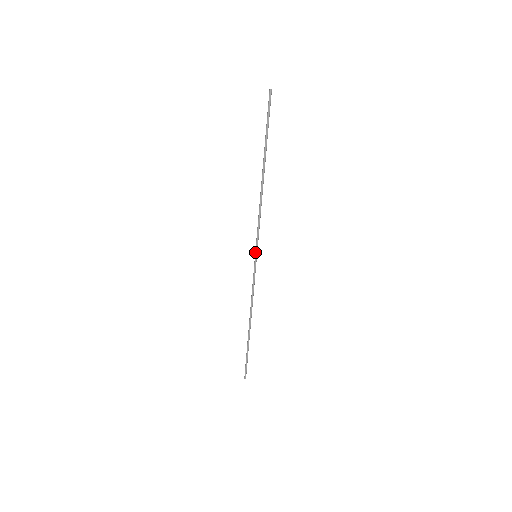
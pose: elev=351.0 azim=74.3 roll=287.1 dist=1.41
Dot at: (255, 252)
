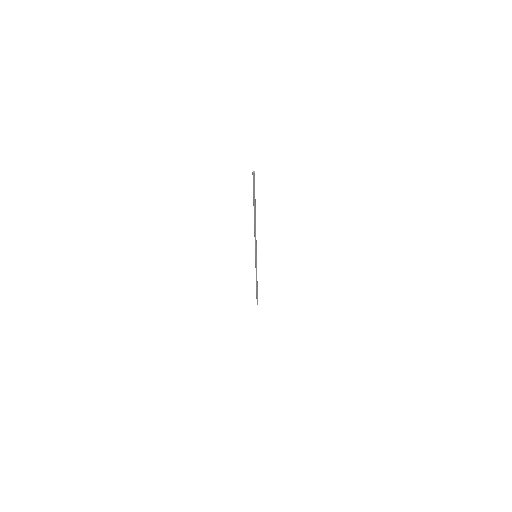
Dot at: (255, 254)
